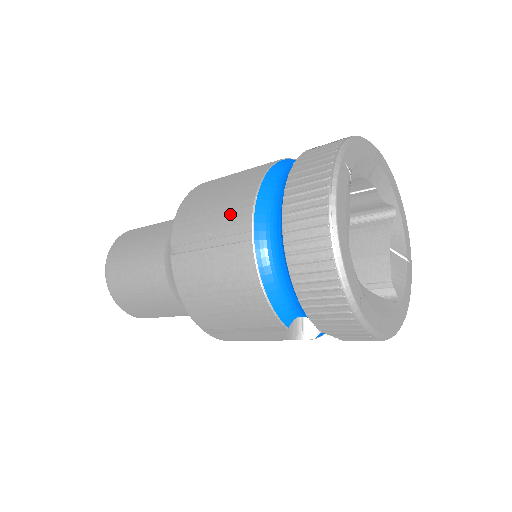
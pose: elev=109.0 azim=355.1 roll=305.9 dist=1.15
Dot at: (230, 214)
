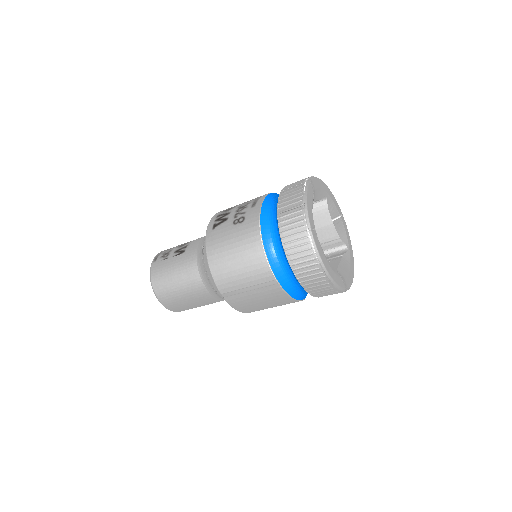
Dot at: (255, 272)
